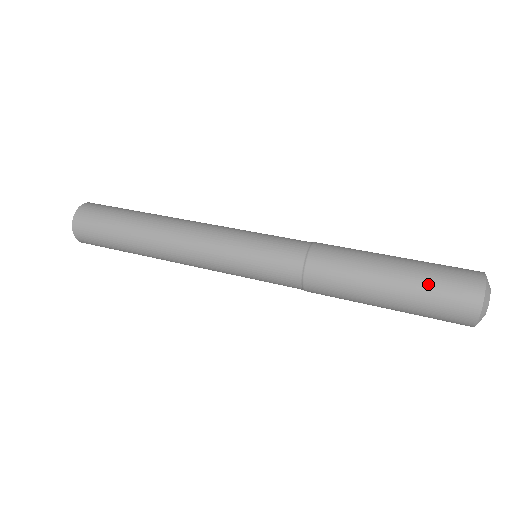
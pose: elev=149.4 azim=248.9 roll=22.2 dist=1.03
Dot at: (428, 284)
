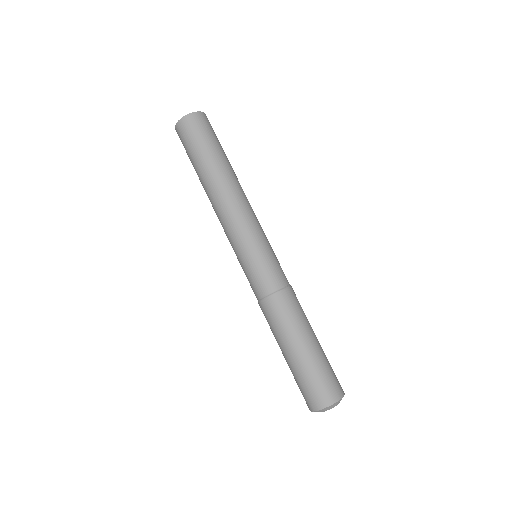
Dot at: (311, 373)
